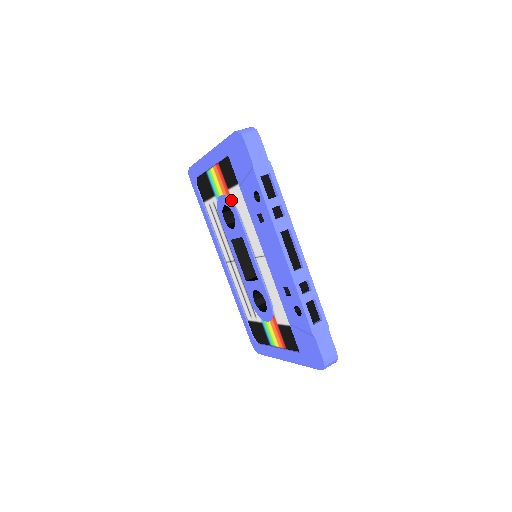
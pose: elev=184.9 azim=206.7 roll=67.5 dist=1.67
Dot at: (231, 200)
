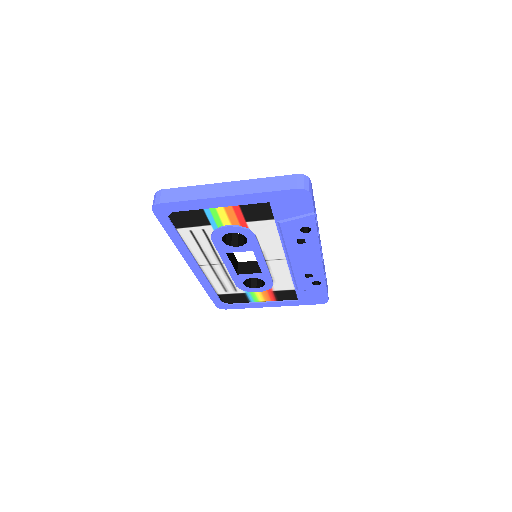
Dot at: (249, 229)
